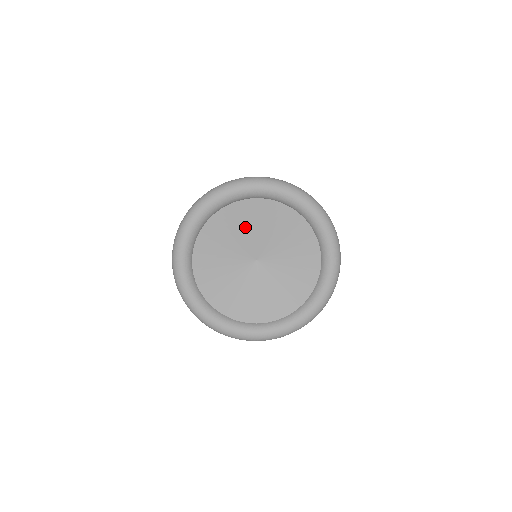
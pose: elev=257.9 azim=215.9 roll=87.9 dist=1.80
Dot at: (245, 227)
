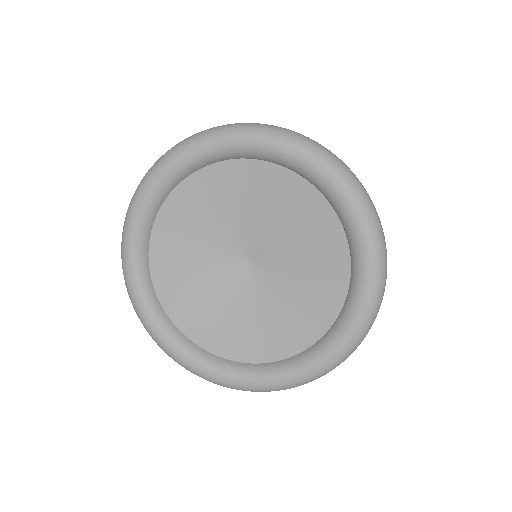
Dot at: (192, 246)
